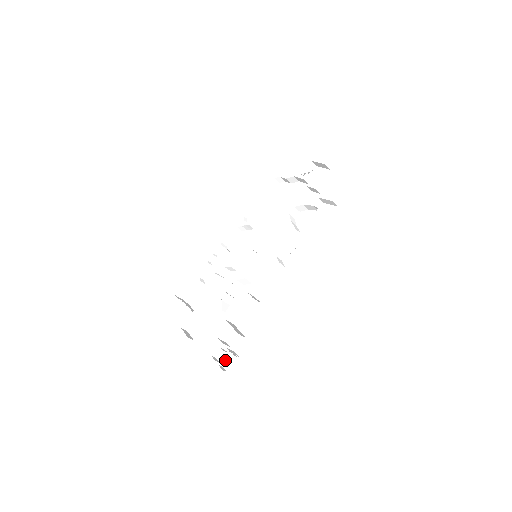
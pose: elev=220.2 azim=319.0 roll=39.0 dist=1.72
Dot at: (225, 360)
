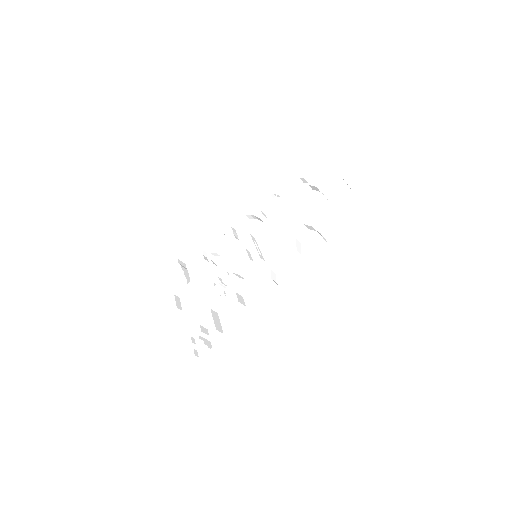
Dot at: (200, 346)
